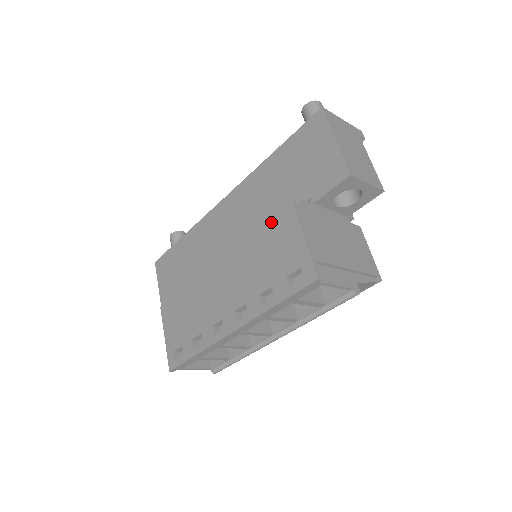
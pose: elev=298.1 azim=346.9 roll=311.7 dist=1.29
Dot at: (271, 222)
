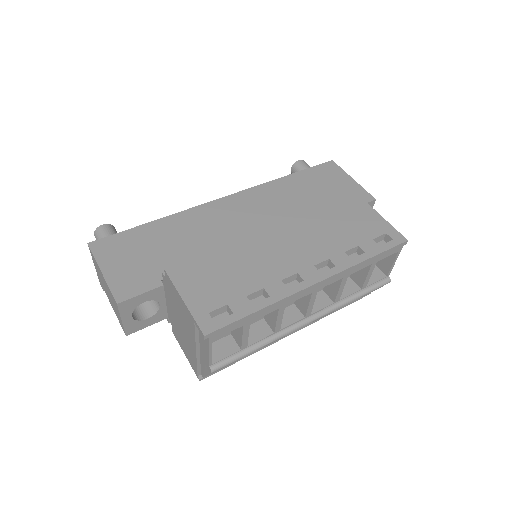
Dot at: (338, 204)
